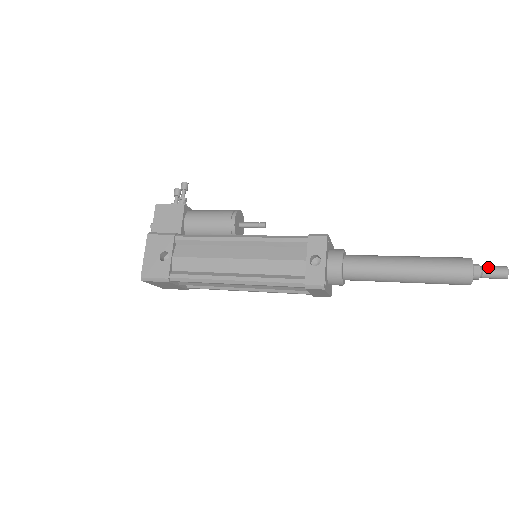
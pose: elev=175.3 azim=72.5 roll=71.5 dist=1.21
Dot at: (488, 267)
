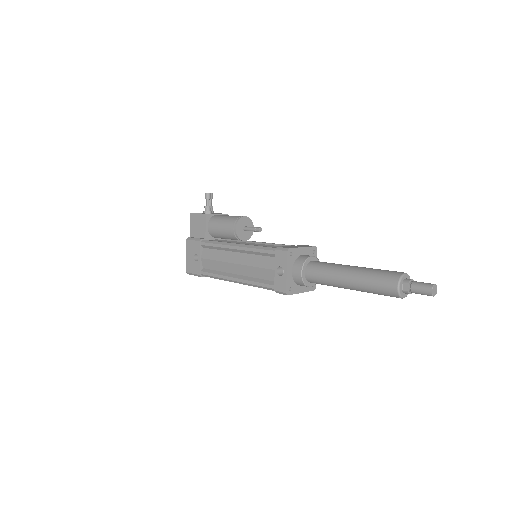
Dot at: (416, 285)
